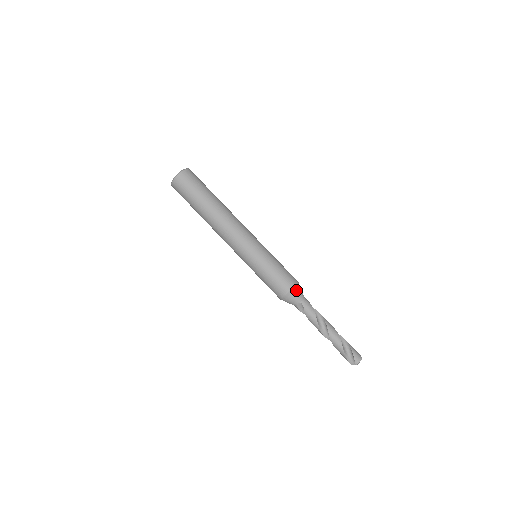
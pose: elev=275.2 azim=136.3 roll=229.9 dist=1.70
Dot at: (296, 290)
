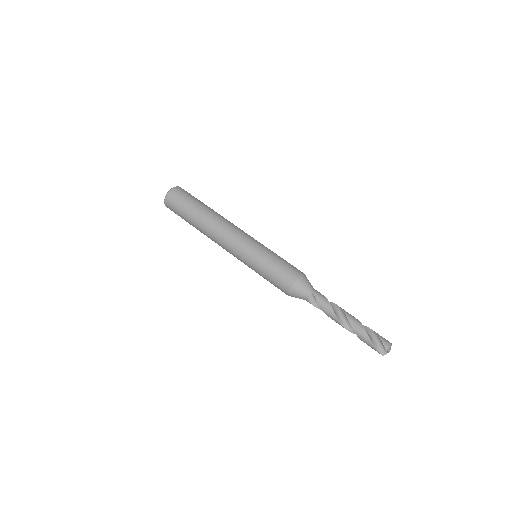
Dot at: (303, 279)
